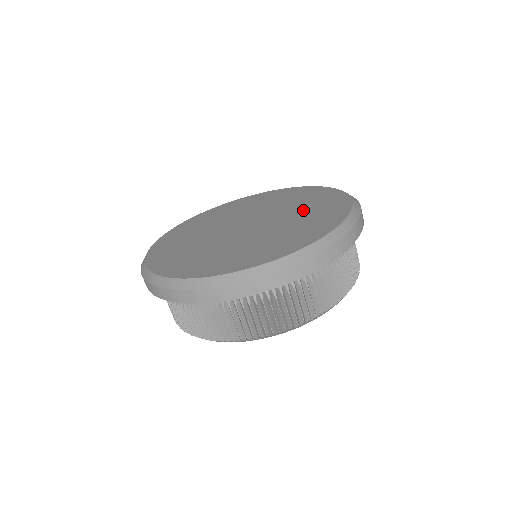
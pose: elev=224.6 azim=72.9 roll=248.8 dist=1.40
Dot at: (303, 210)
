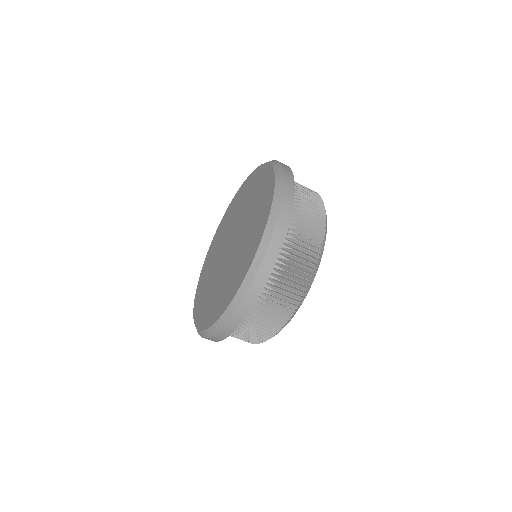
Dot at: (253, 213)
